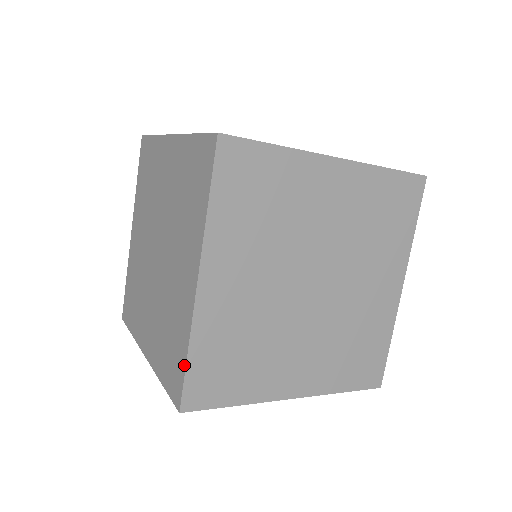
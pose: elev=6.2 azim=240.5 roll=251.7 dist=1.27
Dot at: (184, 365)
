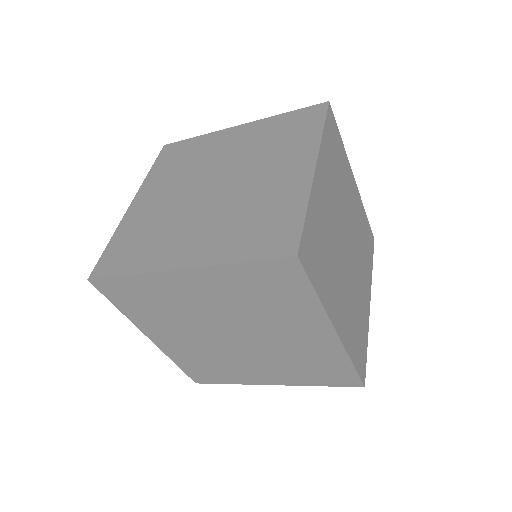
Dot at: (301, 219)
